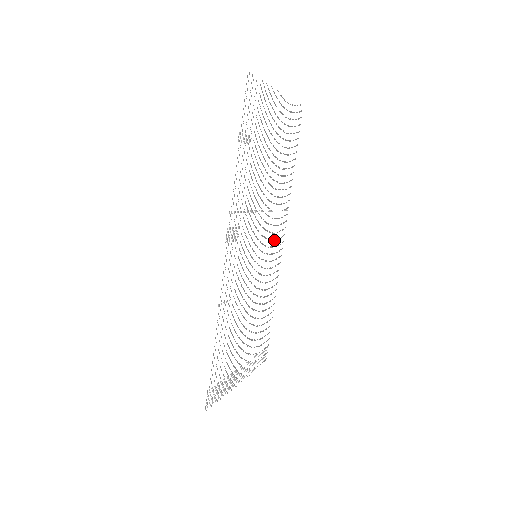
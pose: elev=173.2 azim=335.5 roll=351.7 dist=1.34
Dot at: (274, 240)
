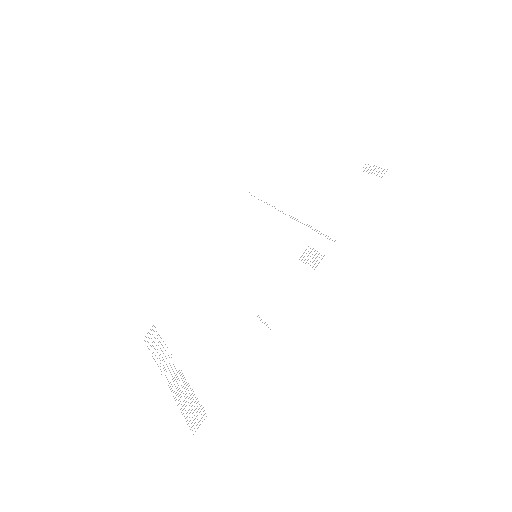
Dot at: occluded
